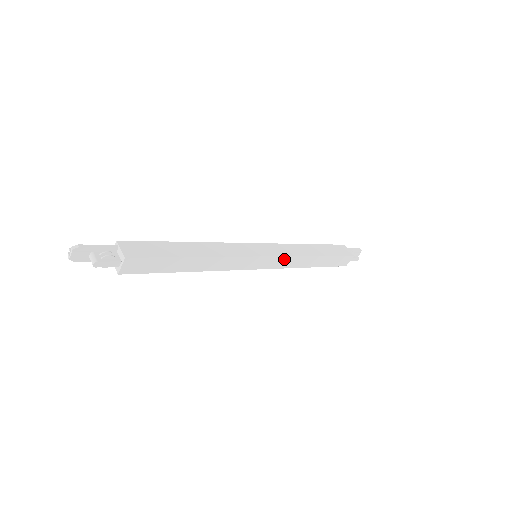
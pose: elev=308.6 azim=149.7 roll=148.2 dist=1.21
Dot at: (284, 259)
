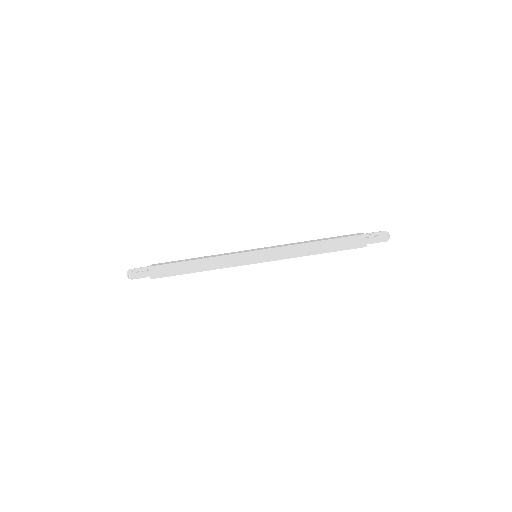
Dot at: (277, 250)
